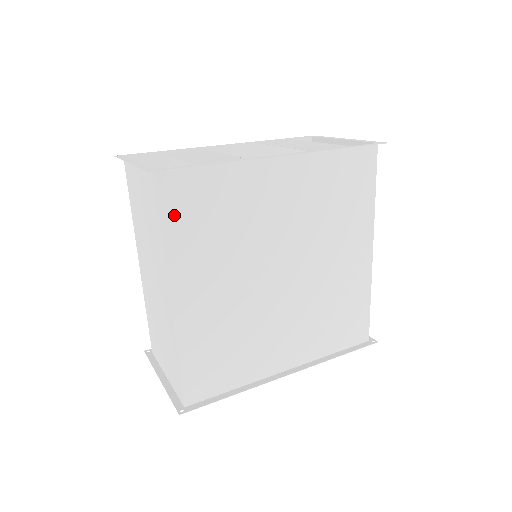
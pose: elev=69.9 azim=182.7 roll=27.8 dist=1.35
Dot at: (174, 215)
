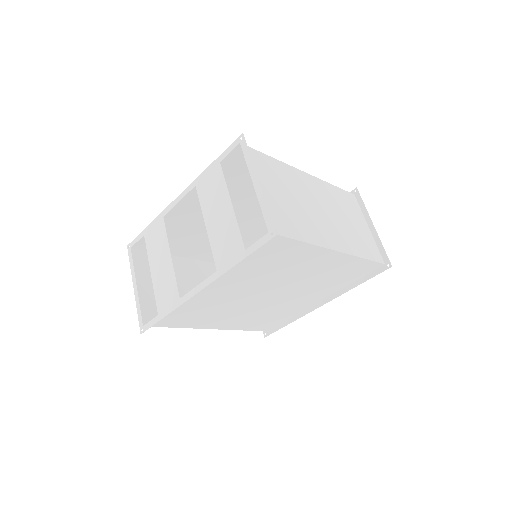
Dot at: (174, 324)
